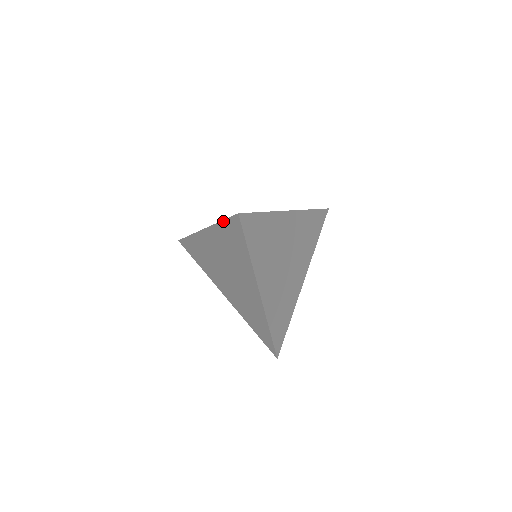
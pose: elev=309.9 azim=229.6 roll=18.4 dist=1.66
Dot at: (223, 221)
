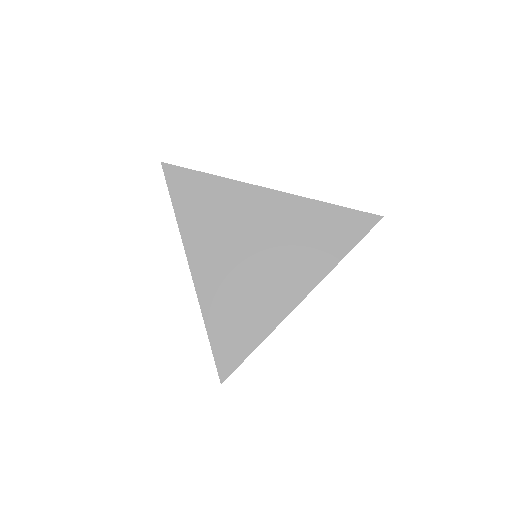
Dot at: (173, 203)
